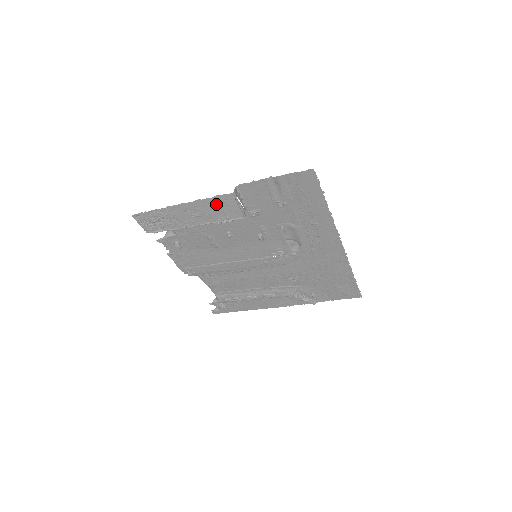
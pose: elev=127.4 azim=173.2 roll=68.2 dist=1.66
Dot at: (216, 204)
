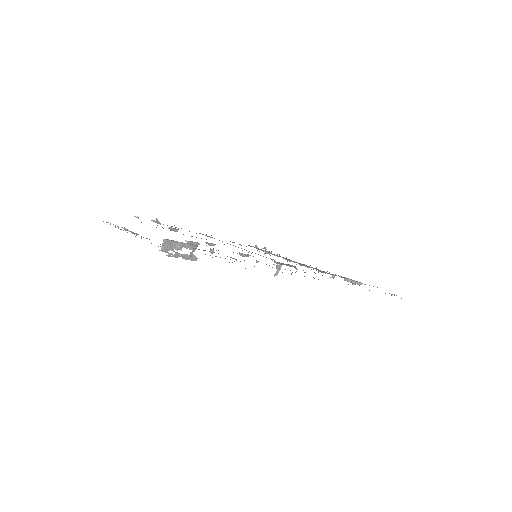
Dot at: occluded
